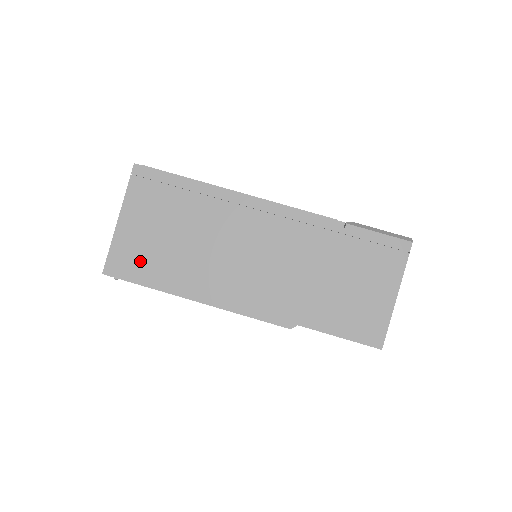
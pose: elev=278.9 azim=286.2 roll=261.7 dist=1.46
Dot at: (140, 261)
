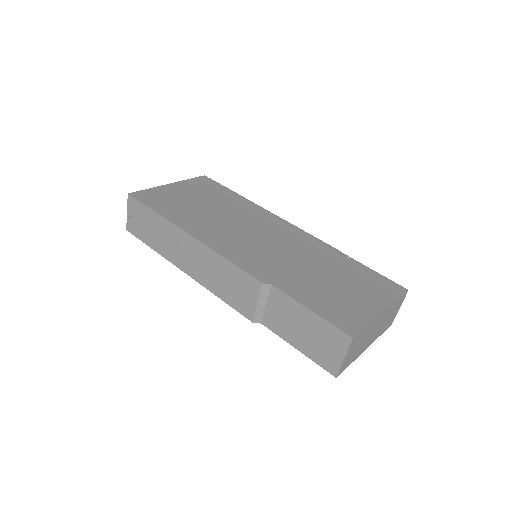
Dot at: (164, 202)
